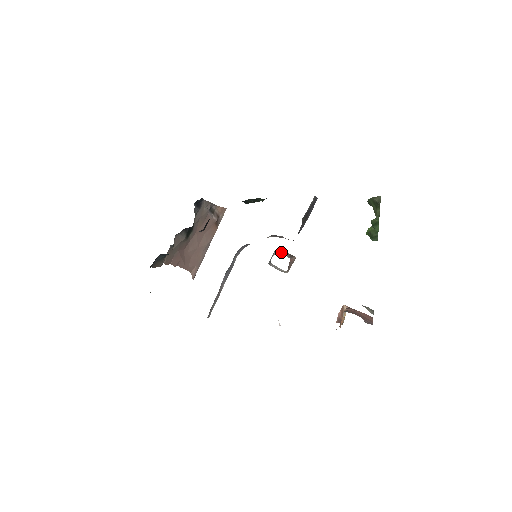
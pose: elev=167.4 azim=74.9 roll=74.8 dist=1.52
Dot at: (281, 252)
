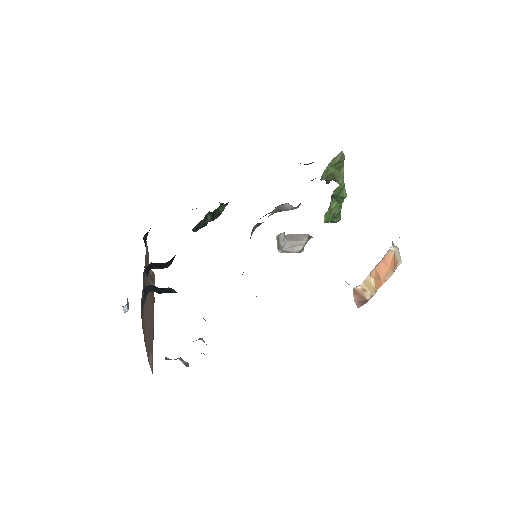
Dot at: occluded
